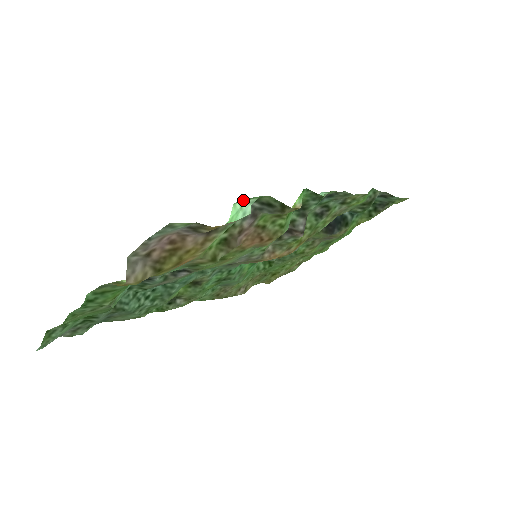
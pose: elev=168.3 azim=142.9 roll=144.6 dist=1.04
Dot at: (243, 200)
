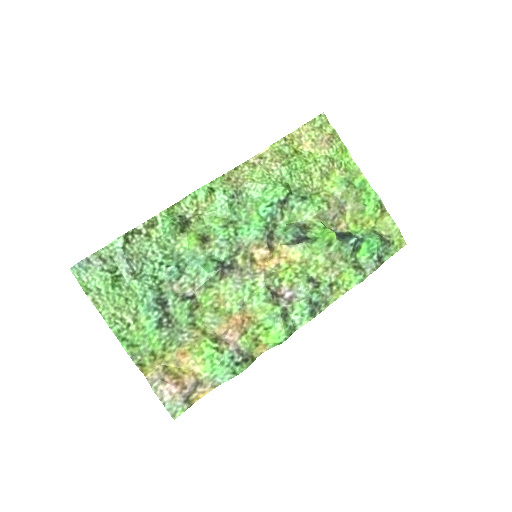
Dot at: (230, 372)
